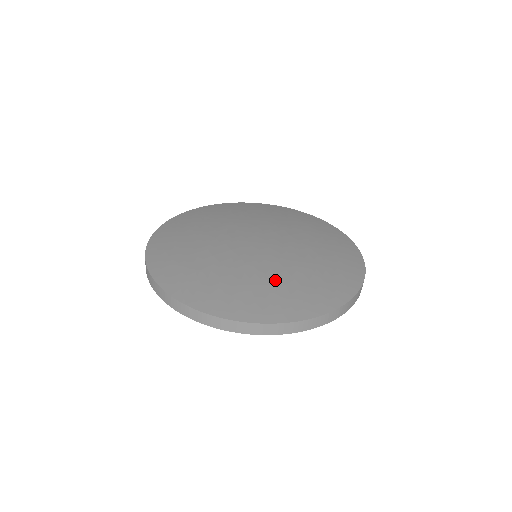
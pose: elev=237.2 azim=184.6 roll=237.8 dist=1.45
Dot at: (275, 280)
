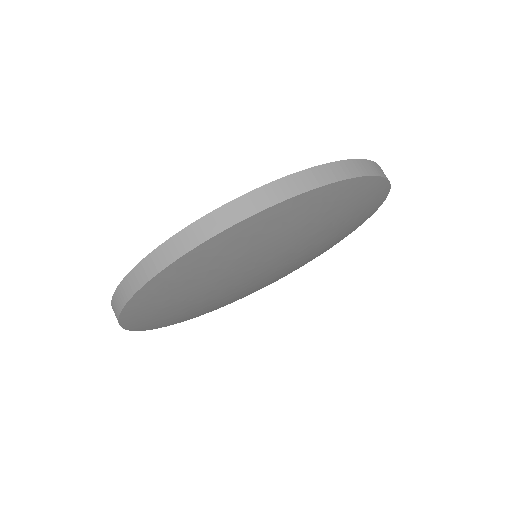
Dot at: occluded
